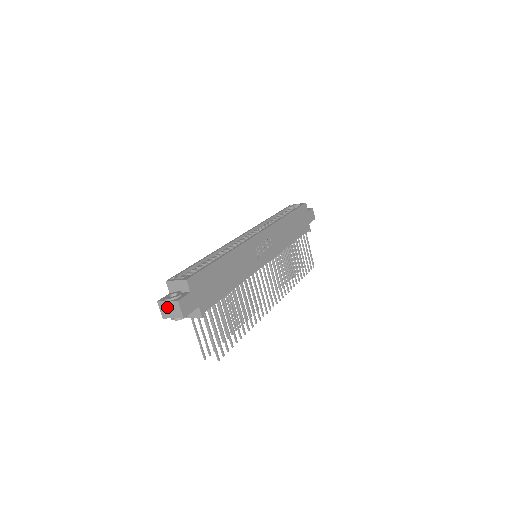
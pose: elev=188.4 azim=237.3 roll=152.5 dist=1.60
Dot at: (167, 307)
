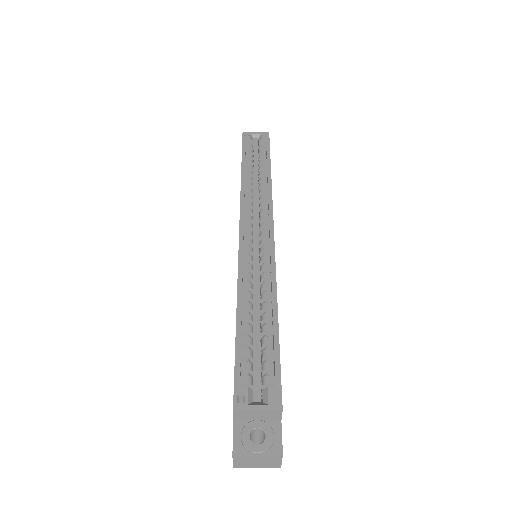
Dot at: (252, 460)
